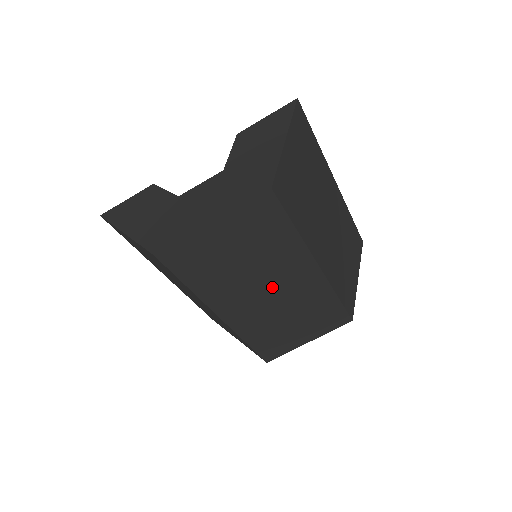
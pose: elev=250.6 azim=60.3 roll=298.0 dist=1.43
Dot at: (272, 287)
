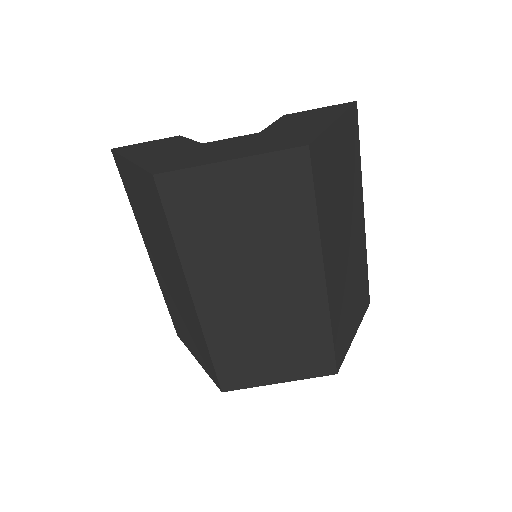
Dot at: (265, 282)
